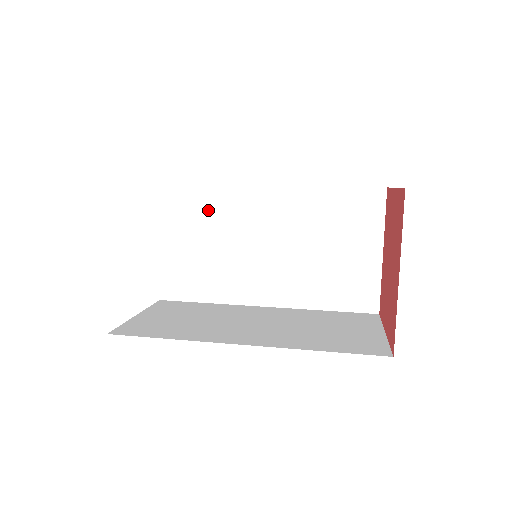
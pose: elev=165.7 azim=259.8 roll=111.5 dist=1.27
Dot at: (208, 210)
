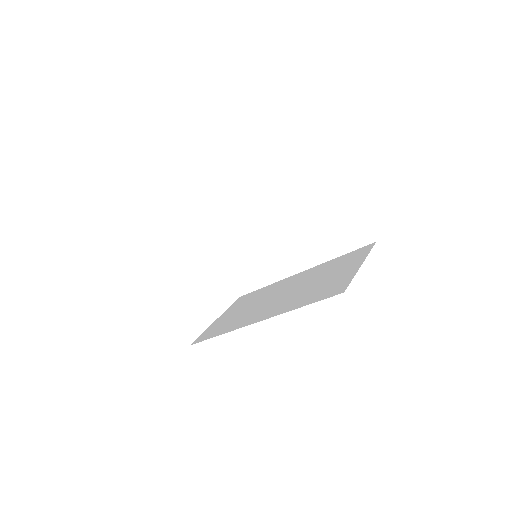
Dot at: (257, 295)
